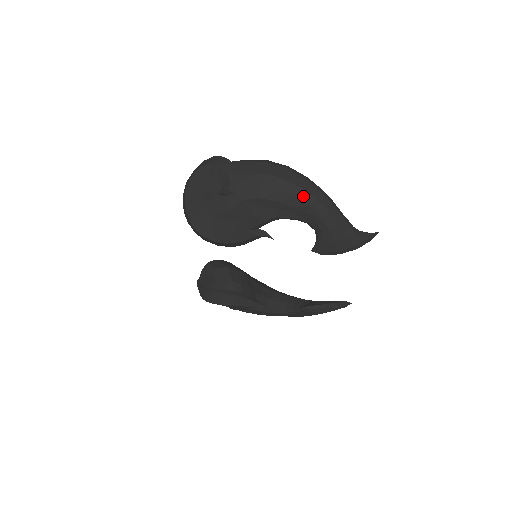
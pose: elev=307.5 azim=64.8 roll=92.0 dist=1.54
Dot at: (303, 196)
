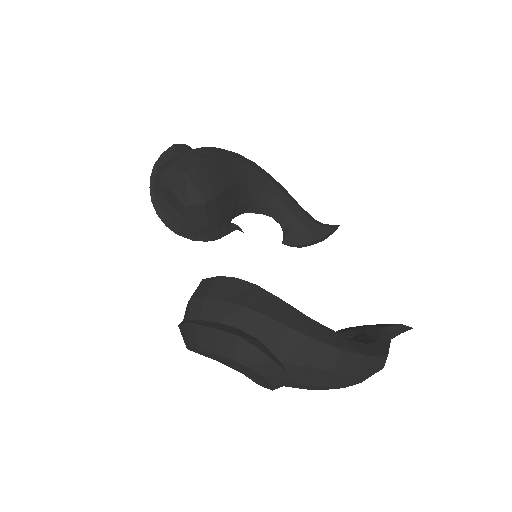
Dot at: occluded
